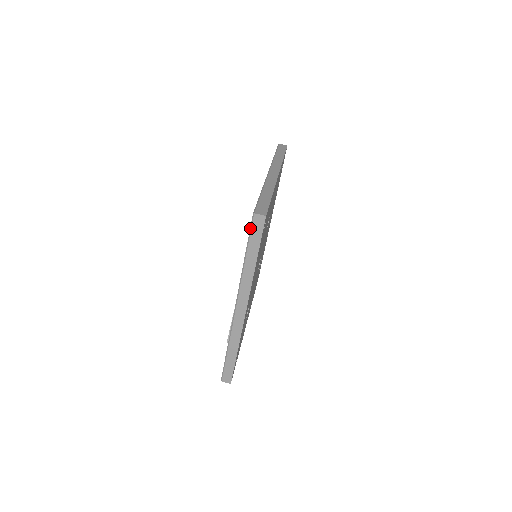
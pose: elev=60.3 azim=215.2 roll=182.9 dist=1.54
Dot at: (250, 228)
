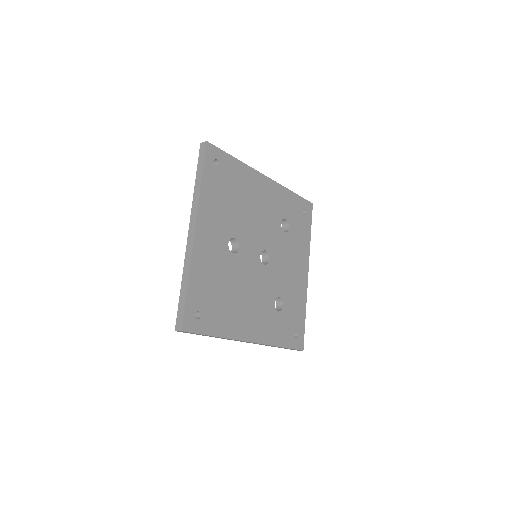
Dot at: occluded
